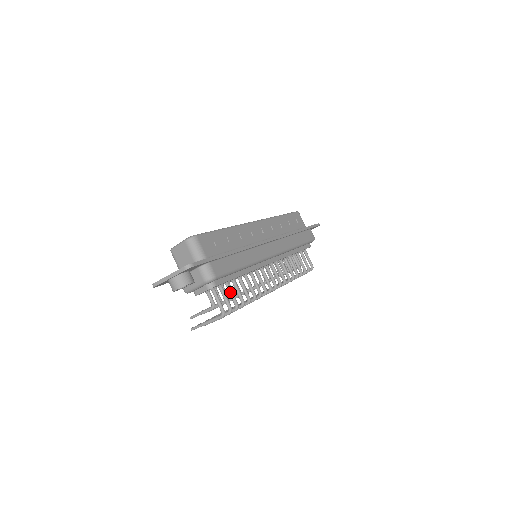
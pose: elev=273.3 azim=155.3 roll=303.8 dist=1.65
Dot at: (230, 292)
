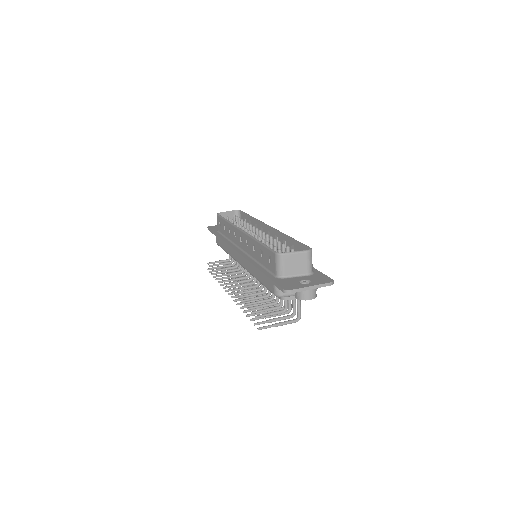
Dot at: occluded
